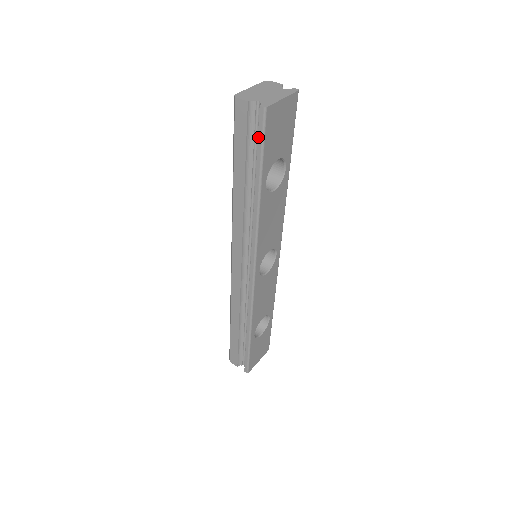
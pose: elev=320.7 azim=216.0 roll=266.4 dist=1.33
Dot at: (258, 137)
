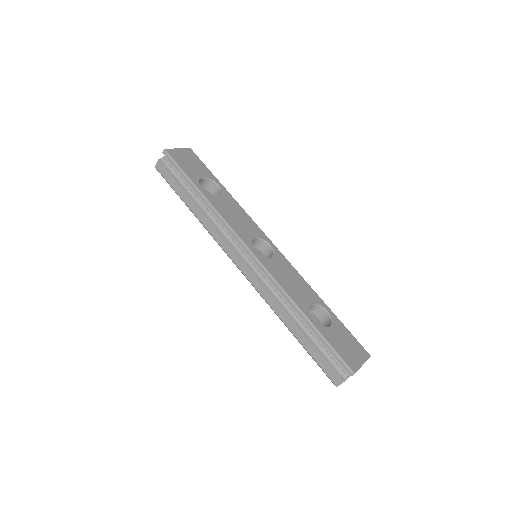
Dot at: (174, 166)
